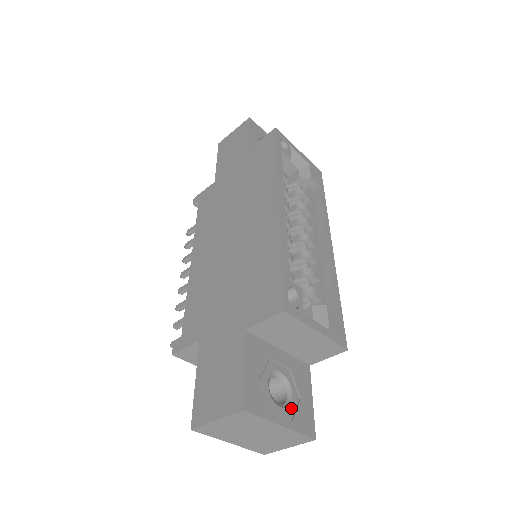
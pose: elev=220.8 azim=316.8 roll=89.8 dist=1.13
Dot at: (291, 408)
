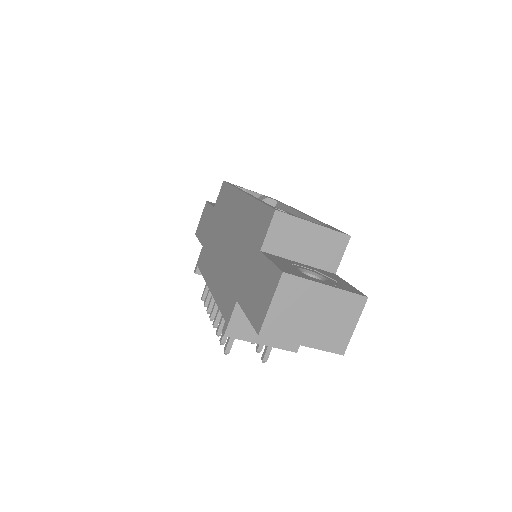
Dot at: (330, 283)
